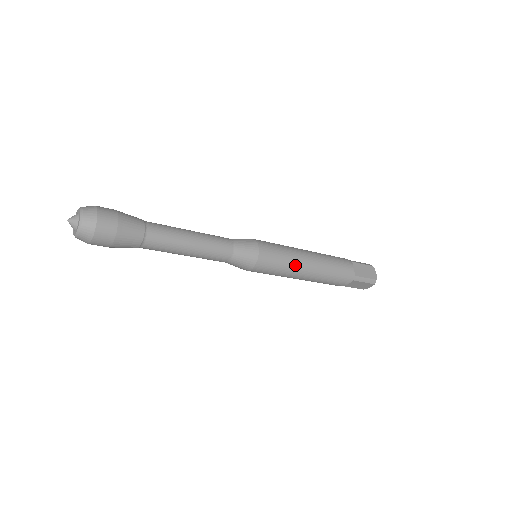
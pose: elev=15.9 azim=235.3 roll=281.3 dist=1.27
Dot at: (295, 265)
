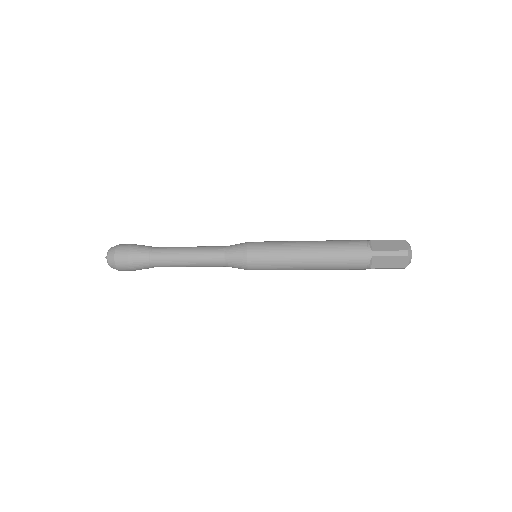
Dot at: (289, 252)
